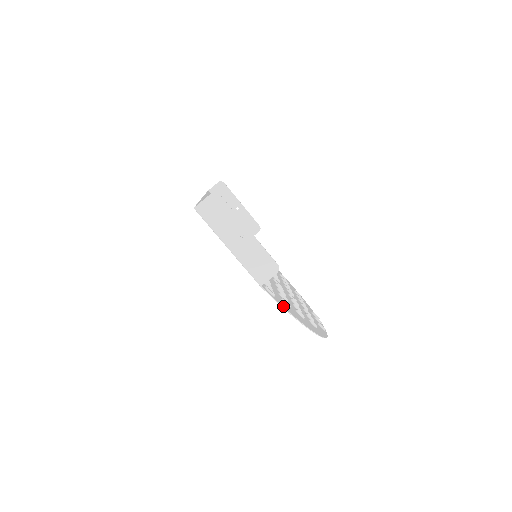
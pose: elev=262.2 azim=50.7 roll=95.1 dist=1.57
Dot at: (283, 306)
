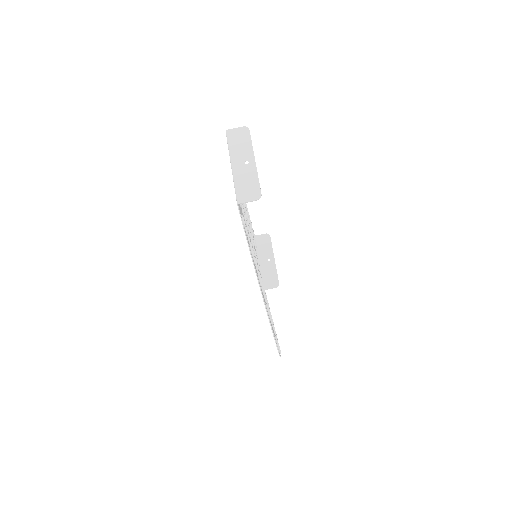
Dot at: occluded
